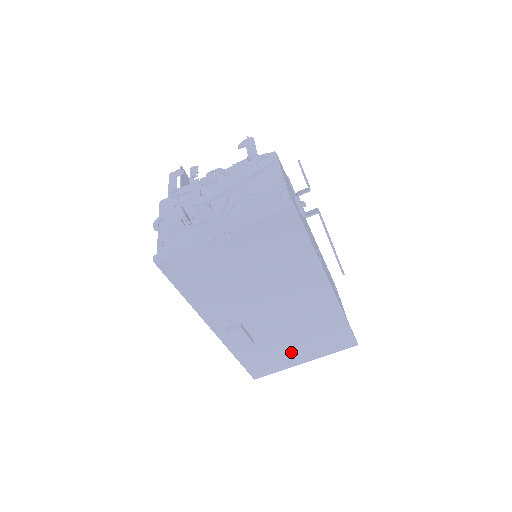
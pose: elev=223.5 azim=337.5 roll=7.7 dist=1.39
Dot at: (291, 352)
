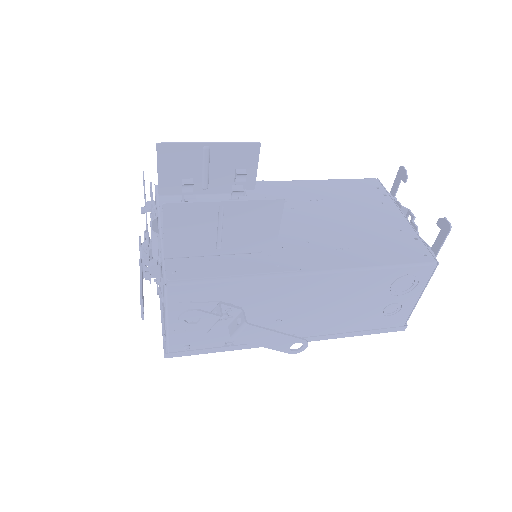
Dot at: occluded
